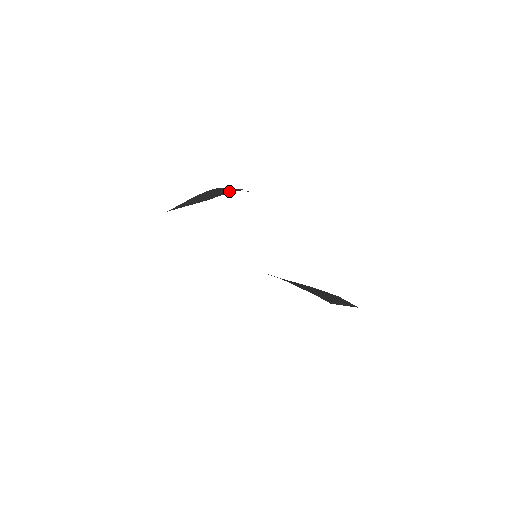
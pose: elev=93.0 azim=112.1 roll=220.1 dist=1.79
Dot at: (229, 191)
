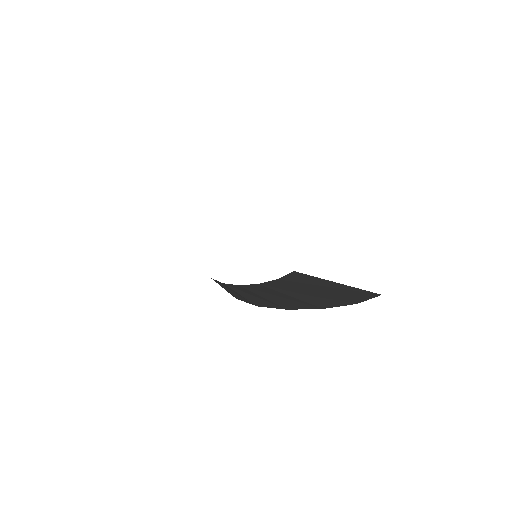
Dot at: occluded
